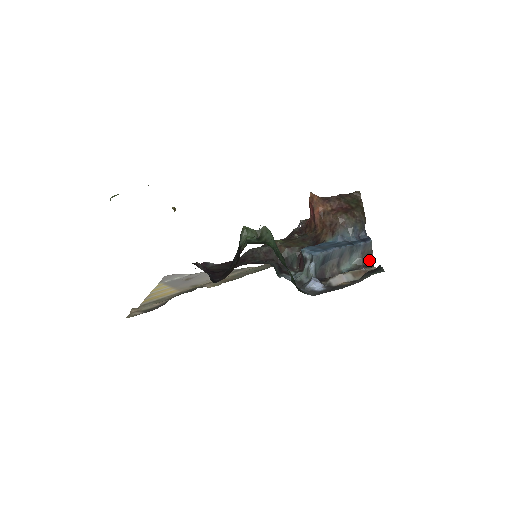
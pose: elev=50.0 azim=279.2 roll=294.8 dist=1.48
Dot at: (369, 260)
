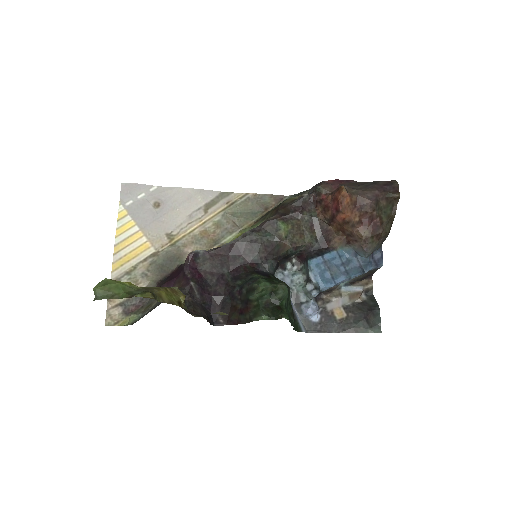
Dot at: (370, 274)
